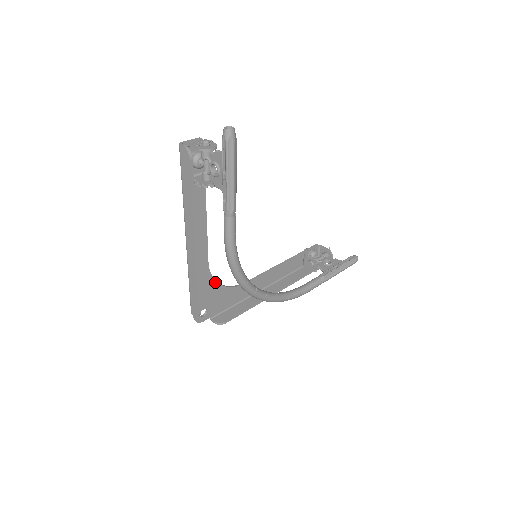
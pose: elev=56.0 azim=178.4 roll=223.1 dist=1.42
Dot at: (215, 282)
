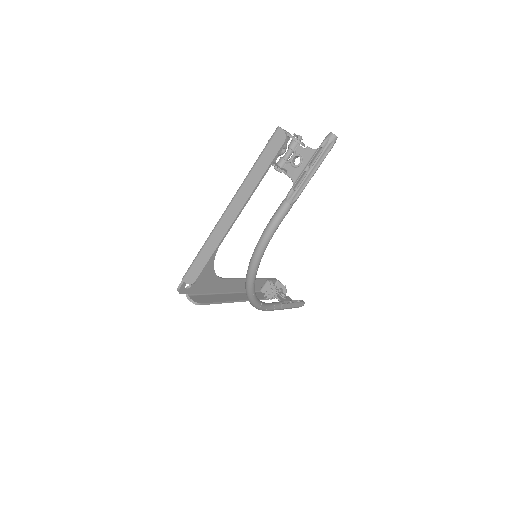
Dot at: (213, 262)
